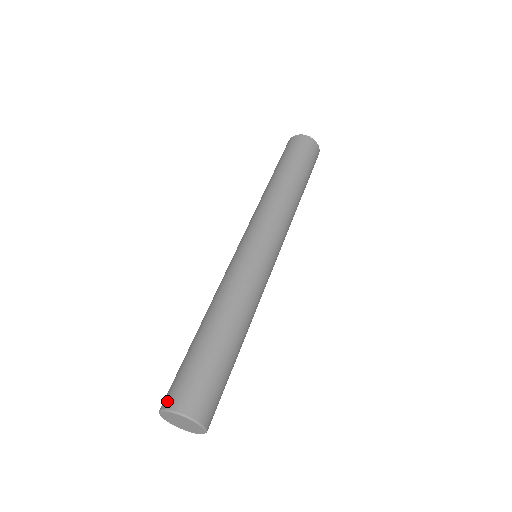
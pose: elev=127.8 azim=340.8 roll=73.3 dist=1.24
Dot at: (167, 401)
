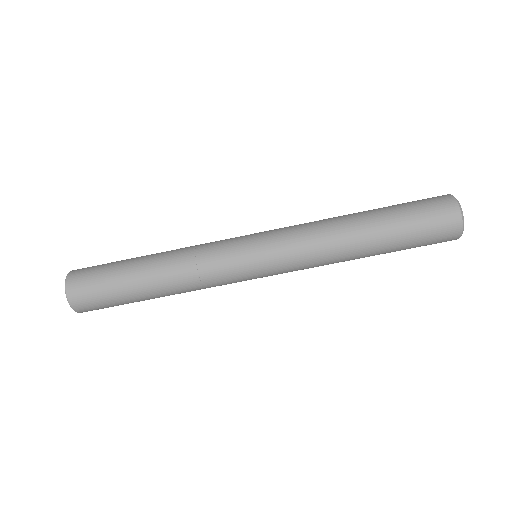
Dot at: (76, 270)
